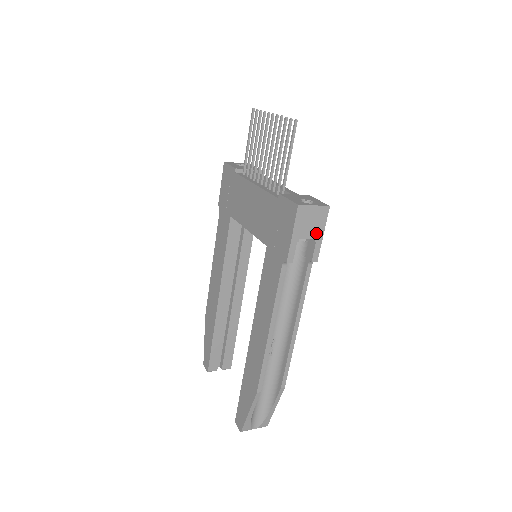
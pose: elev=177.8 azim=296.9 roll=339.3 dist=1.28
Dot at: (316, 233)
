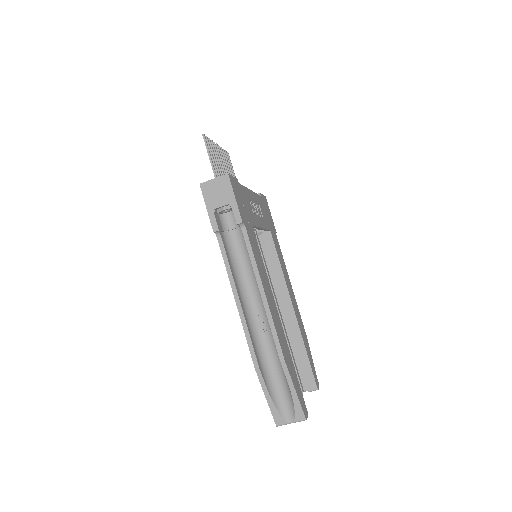
Dot at: (228, 199)
